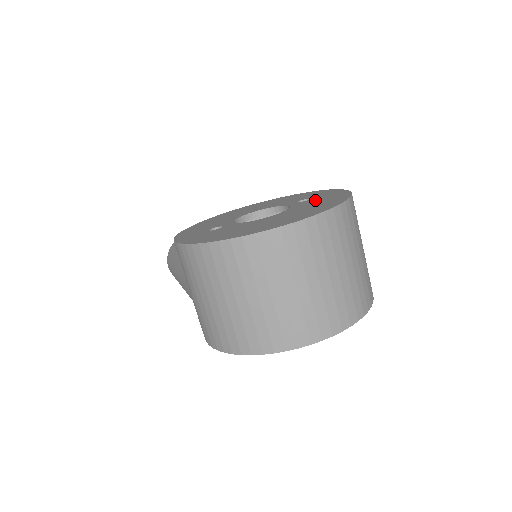
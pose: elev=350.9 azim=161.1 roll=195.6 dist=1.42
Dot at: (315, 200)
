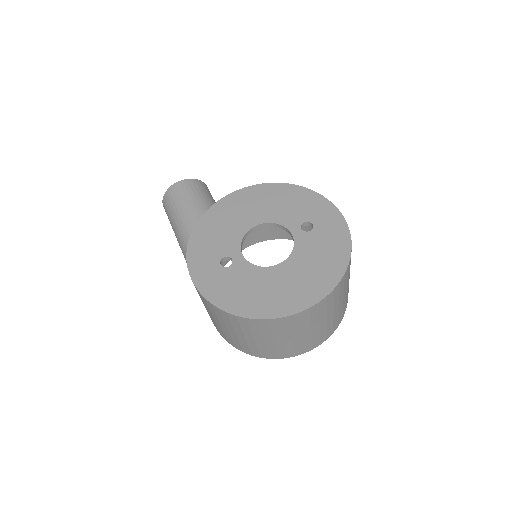
Dot at: (318, 240)
